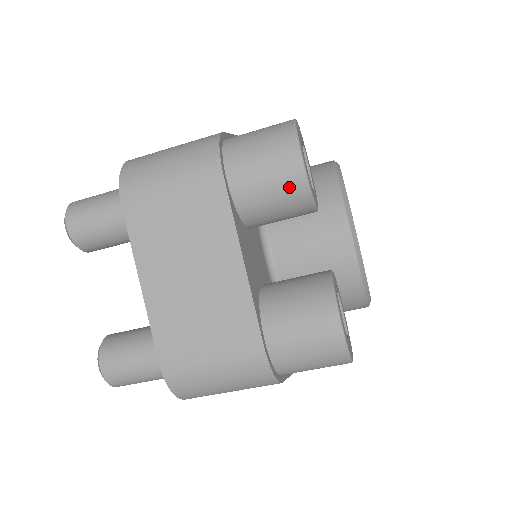
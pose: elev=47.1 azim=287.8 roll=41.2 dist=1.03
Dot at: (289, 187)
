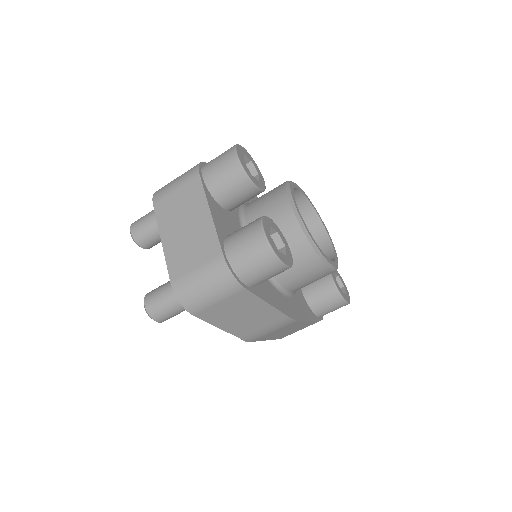
Dot at: (233, 172)
